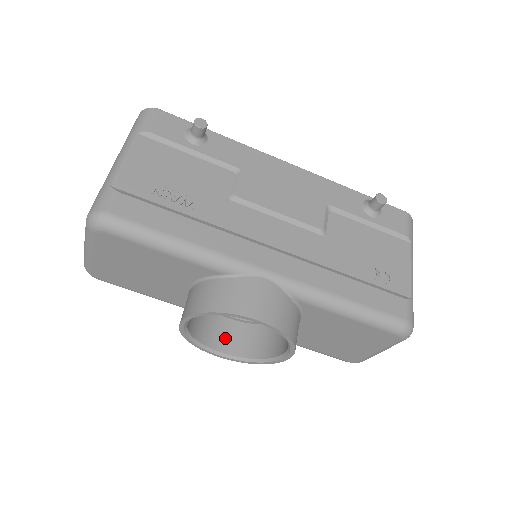
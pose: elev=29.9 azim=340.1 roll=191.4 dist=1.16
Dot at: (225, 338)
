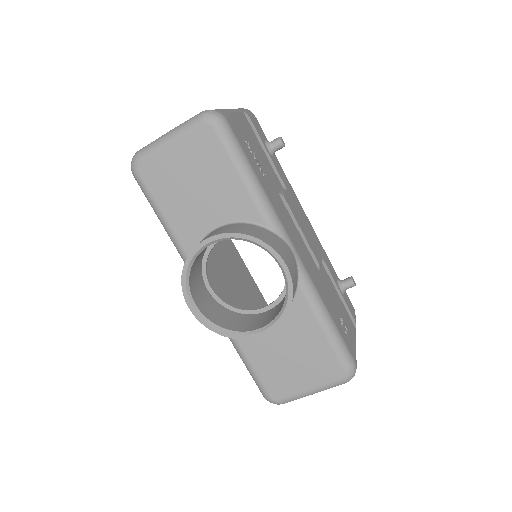
Dot at: (200, 297)
